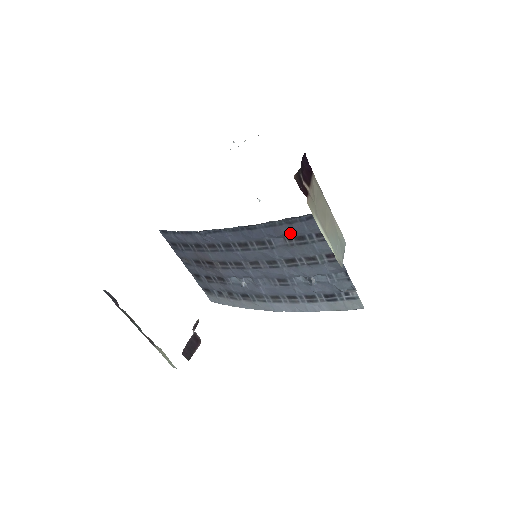
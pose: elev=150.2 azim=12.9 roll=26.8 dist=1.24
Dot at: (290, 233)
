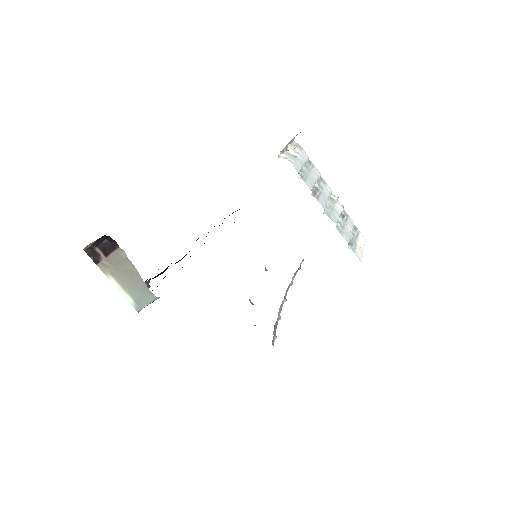
Dot at: occluded
